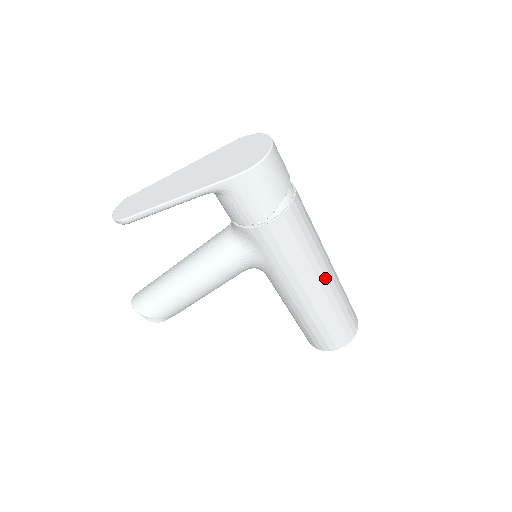
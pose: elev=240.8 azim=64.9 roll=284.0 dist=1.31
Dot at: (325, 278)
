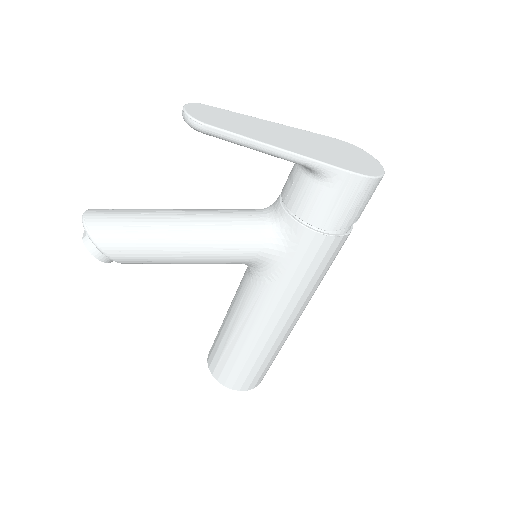
Dot at: (299, 316)
